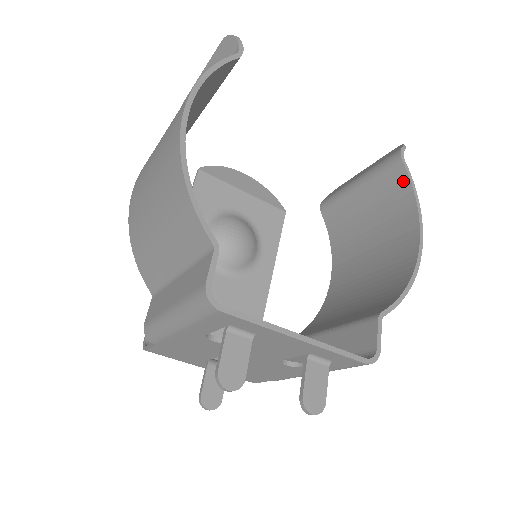
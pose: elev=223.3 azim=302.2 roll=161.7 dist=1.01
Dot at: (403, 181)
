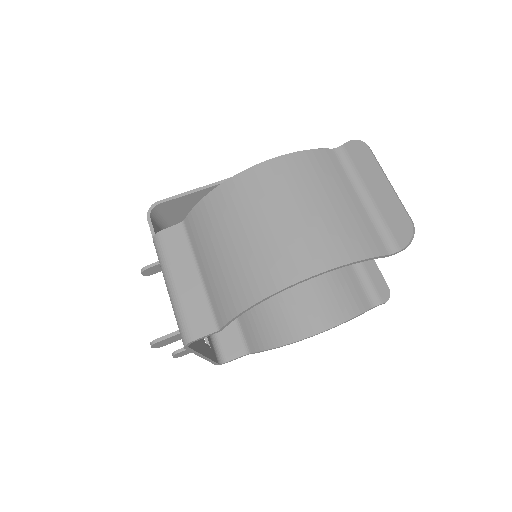
Dot at: (358, 309)
